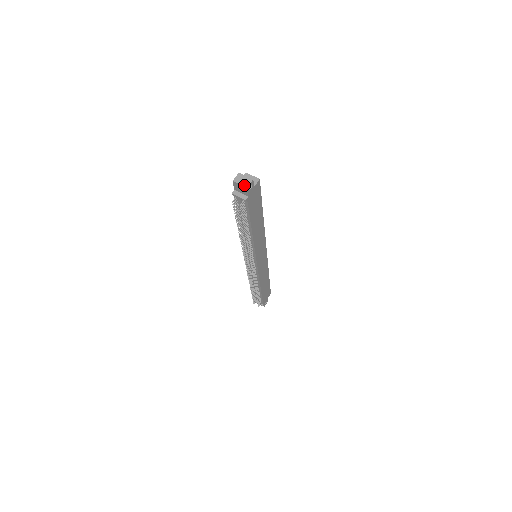
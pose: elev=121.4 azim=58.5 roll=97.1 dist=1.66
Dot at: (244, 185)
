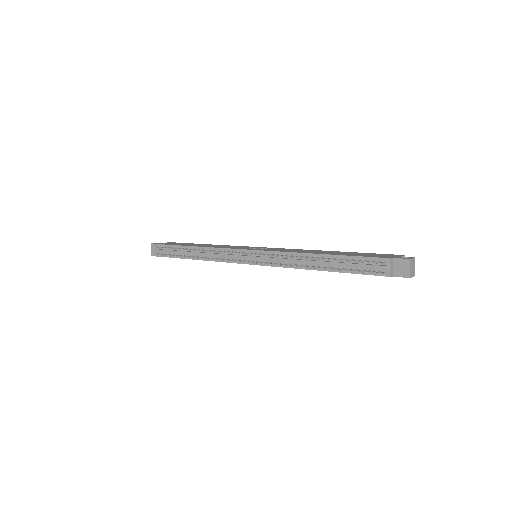
Dot at: (411, 273)
